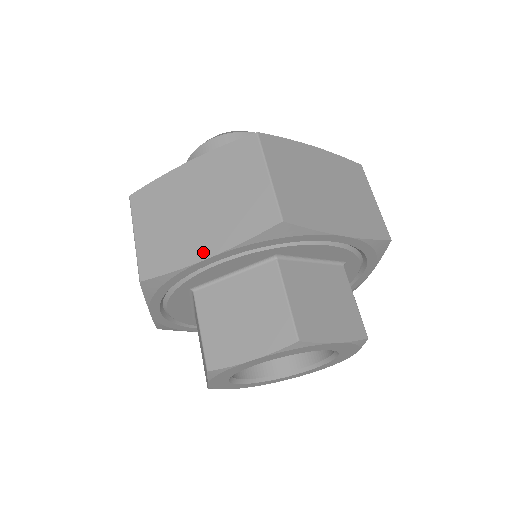
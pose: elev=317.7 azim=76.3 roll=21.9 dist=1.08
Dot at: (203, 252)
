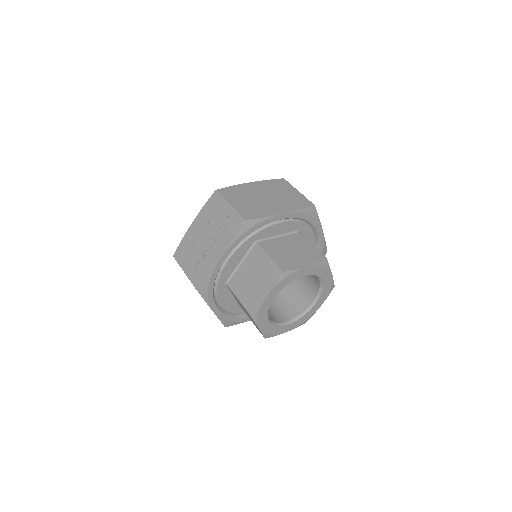
Dot at: (279, 211)
